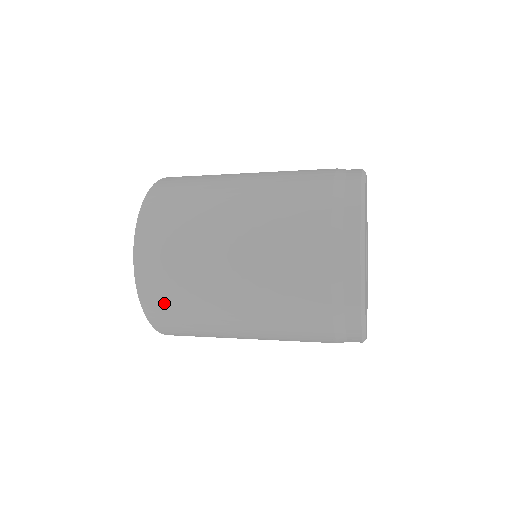
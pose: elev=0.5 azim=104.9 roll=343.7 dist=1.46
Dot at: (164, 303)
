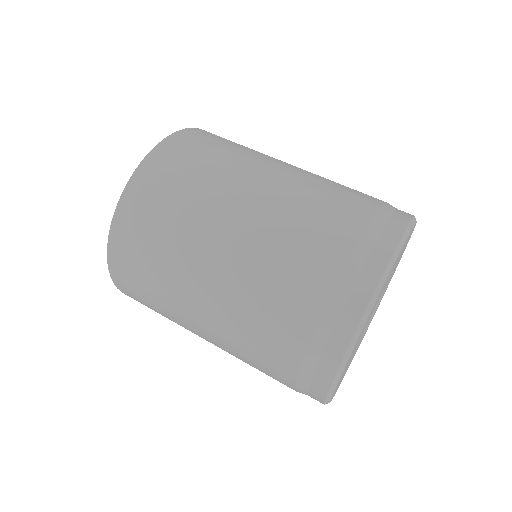
Dot at: (131, 277)
